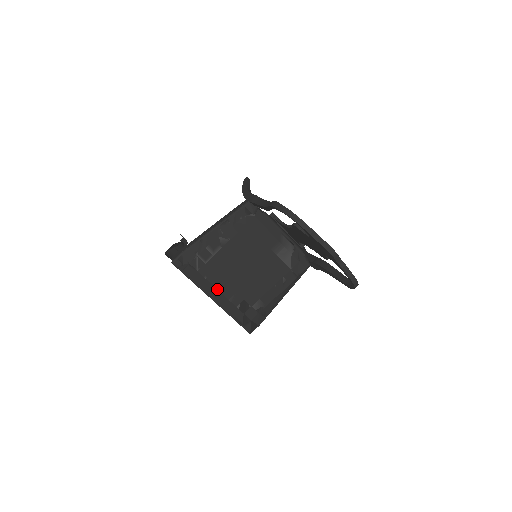
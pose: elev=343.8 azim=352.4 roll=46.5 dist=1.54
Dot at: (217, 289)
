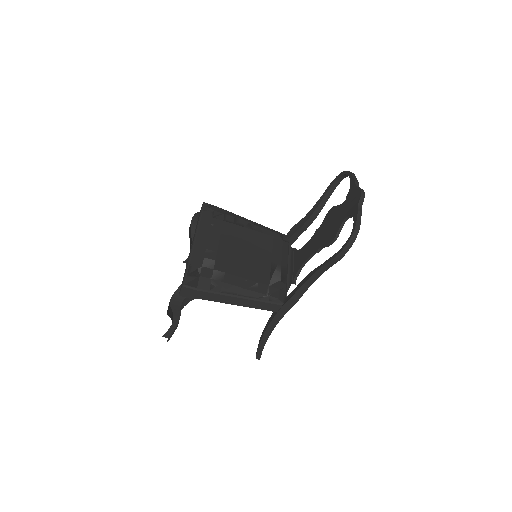
Dot at: (209, 237)
